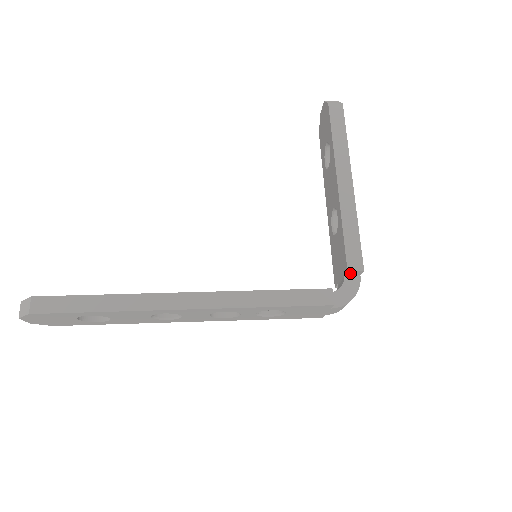
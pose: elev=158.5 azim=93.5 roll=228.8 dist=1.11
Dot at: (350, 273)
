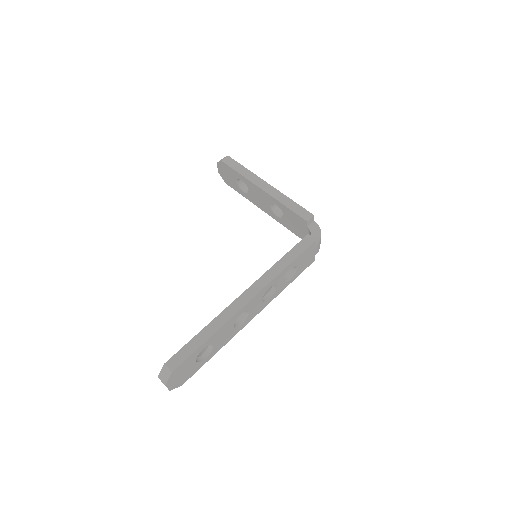
Dot at: (309, 222)
